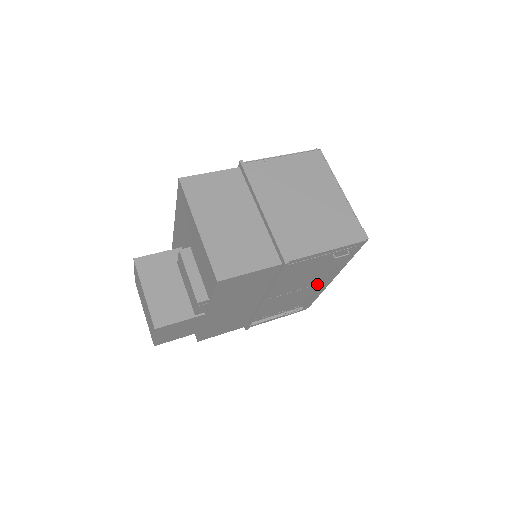
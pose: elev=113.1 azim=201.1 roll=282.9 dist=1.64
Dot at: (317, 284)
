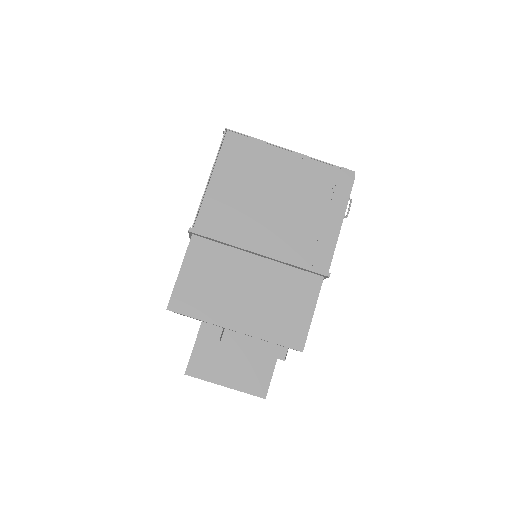
Dot at: occluded
